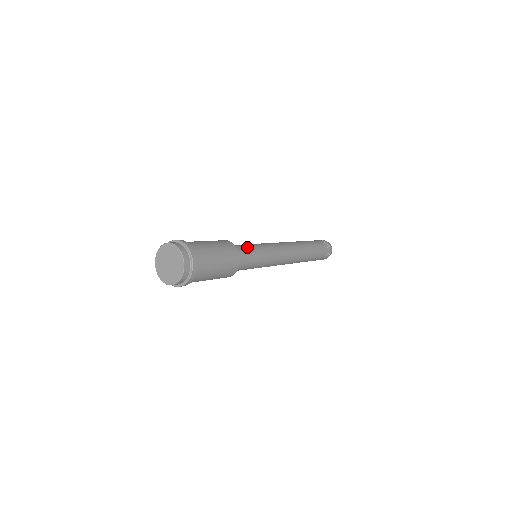
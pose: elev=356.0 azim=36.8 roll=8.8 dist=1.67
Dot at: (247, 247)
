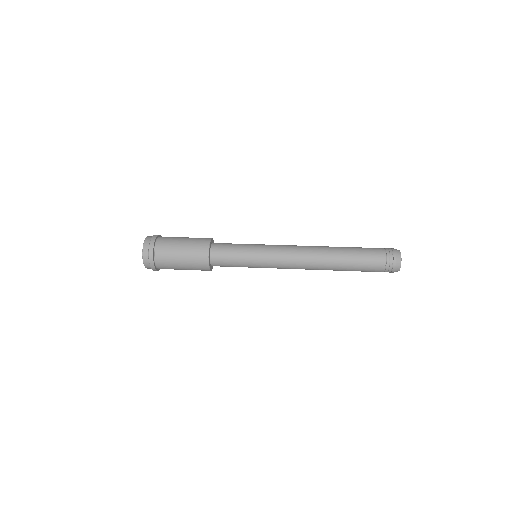
Dot at: (232, 253)
